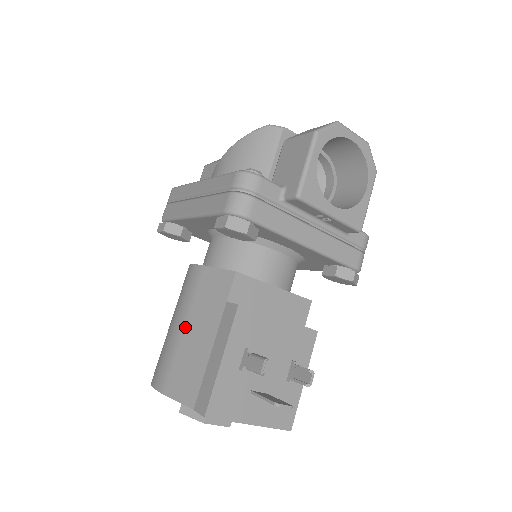
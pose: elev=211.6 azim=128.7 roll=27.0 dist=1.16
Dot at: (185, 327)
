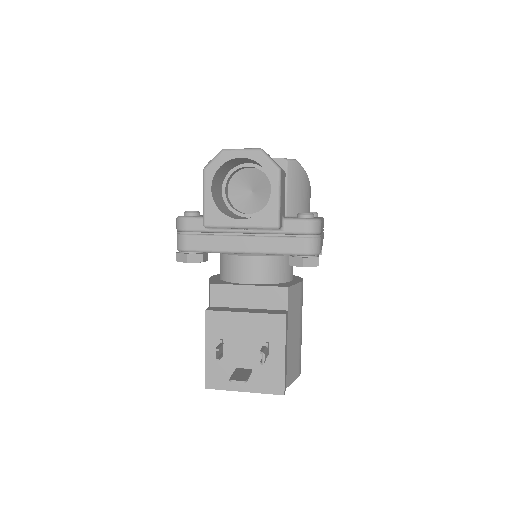
Dot at: occluded
